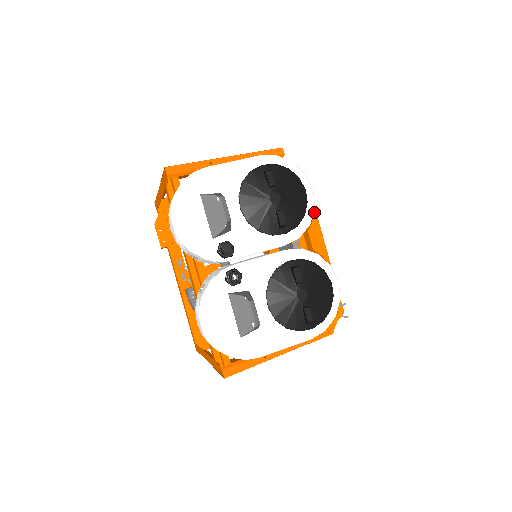
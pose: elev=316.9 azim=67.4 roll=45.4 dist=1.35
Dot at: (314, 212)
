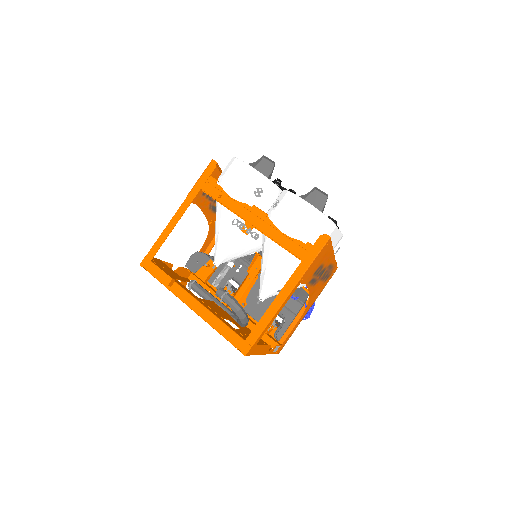
Dot at: occluded
